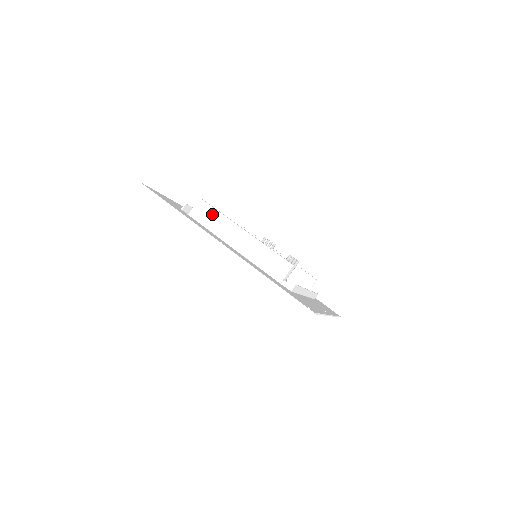
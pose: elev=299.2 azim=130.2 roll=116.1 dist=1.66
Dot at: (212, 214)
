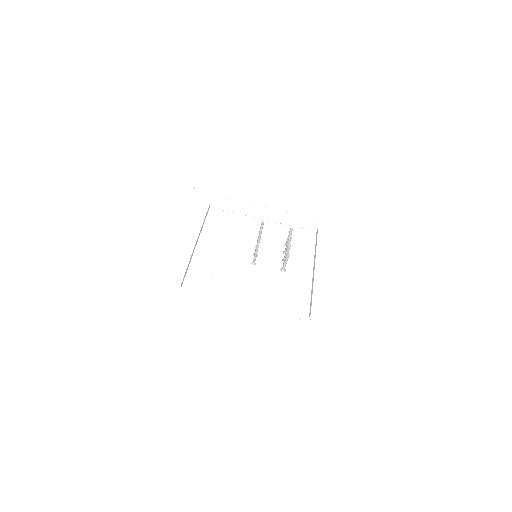
Dot at: (210, 290)
